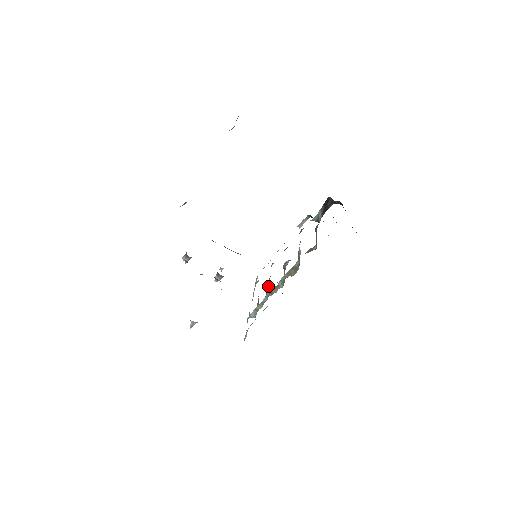
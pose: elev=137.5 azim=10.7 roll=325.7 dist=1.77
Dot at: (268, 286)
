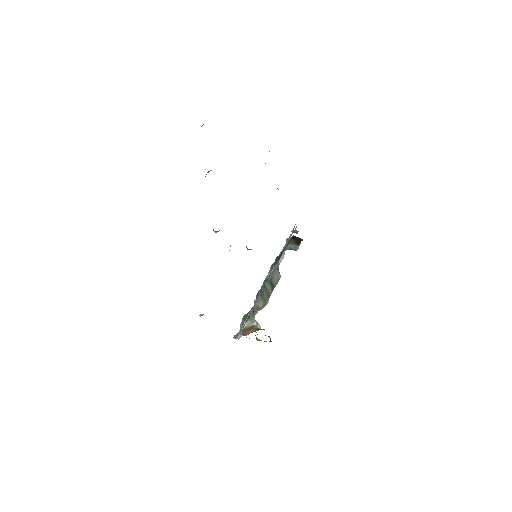
Dot at: occluded
